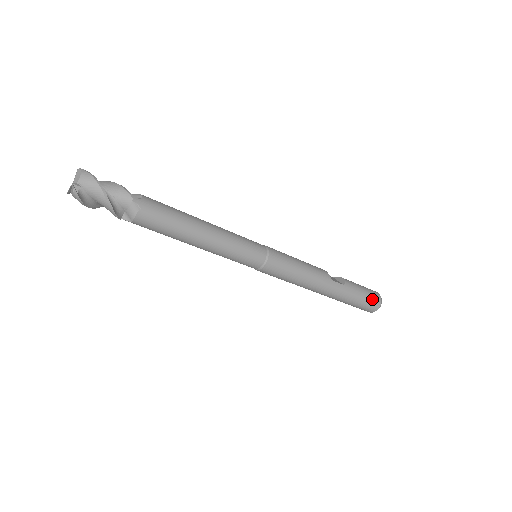
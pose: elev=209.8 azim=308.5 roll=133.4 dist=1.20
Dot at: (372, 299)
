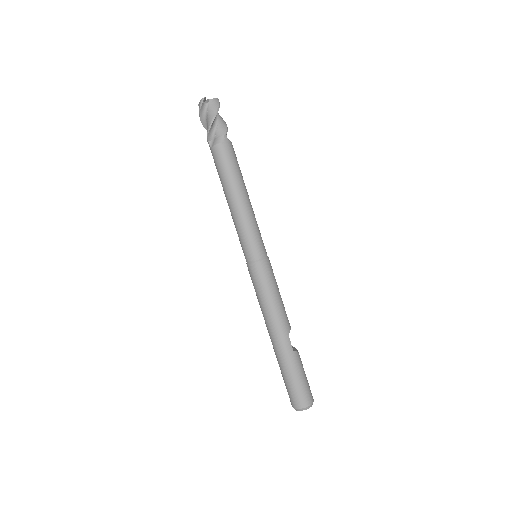
Dot at: (304, 392)
